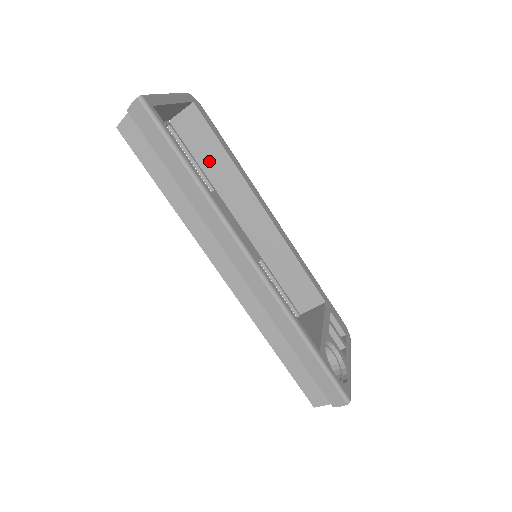
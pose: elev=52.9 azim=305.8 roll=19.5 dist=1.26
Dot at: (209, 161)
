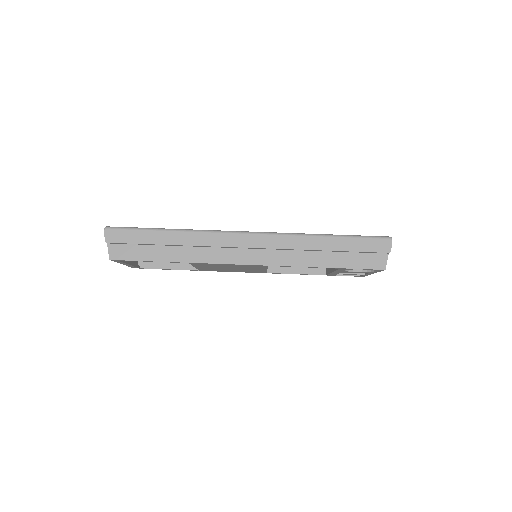
Dot at: occluded
